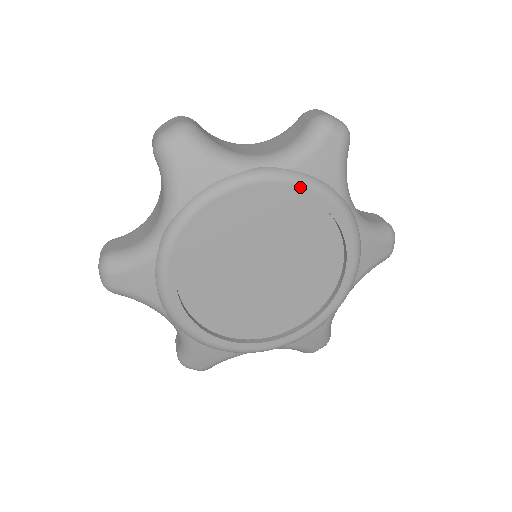
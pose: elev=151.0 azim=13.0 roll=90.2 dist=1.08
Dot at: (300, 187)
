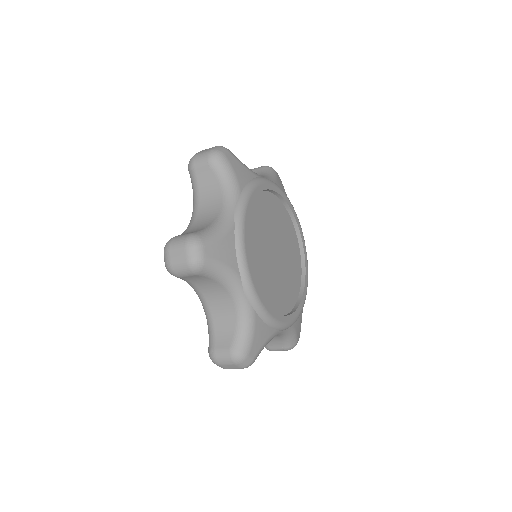
Dot at: (304, 243)
